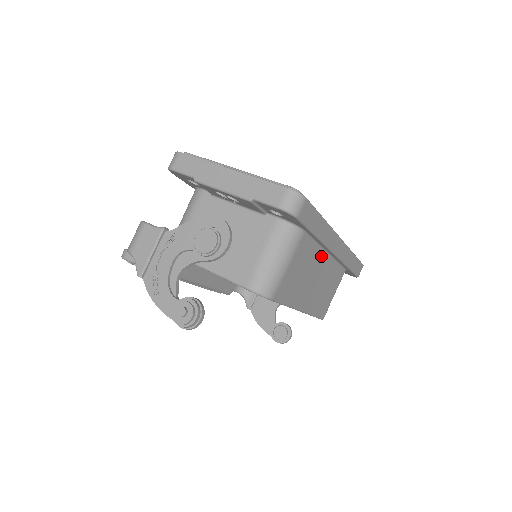
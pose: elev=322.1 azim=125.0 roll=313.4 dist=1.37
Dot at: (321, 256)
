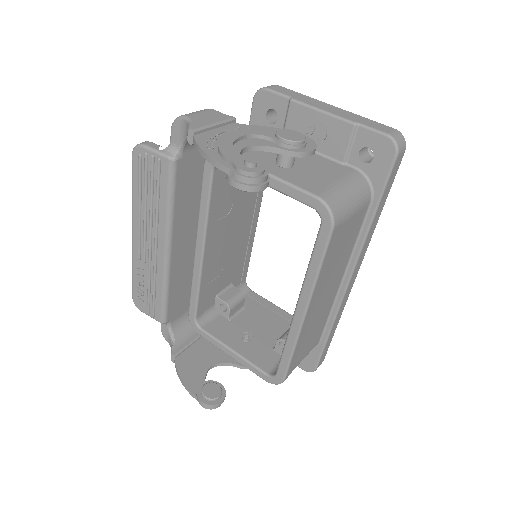
Dot at: (343, 268)
